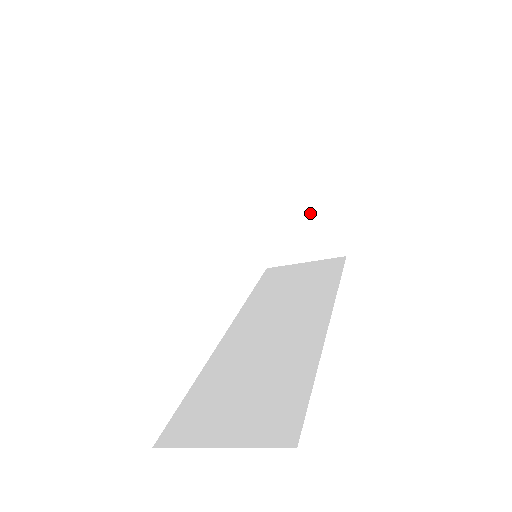
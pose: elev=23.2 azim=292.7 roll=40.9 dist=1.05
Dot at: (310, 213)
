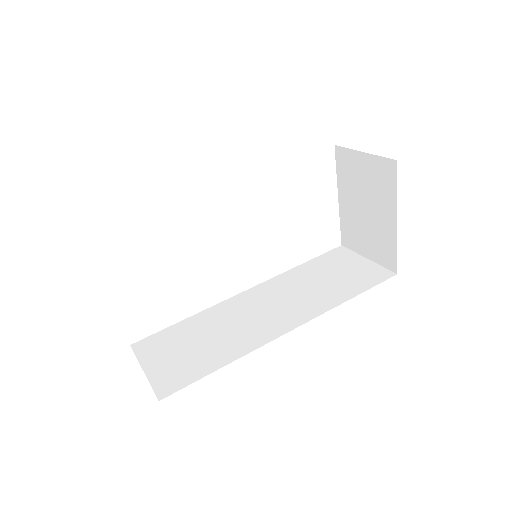
Dot at: (378, 220)
